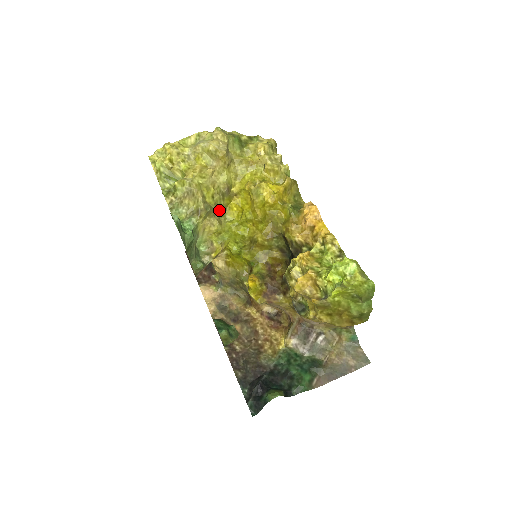
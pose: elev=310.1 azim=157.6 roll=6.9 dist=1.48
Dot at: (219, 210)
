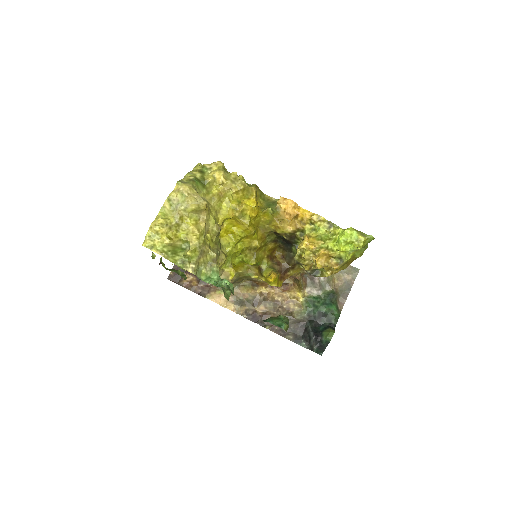
Dot at: (218, 245)
